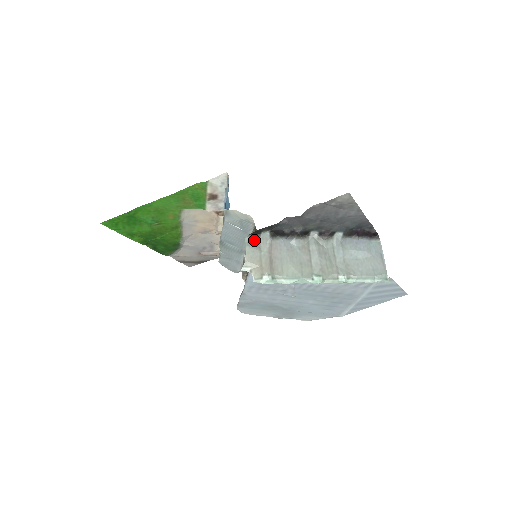
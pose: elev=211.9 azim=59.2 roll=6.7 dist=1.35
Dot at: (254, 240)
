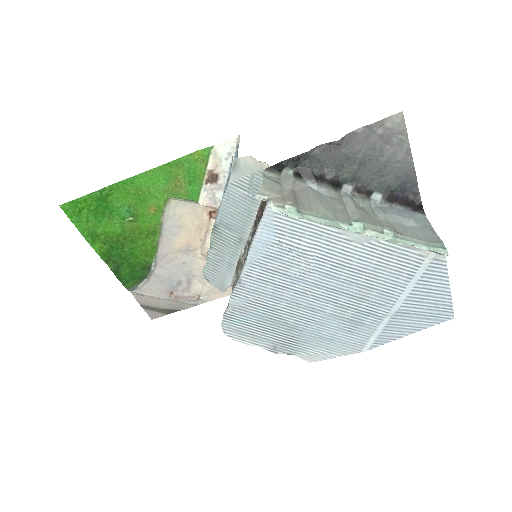
Dot at: (273, 177)
